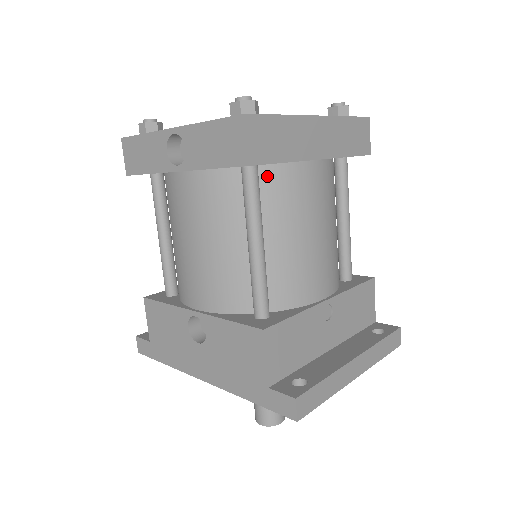
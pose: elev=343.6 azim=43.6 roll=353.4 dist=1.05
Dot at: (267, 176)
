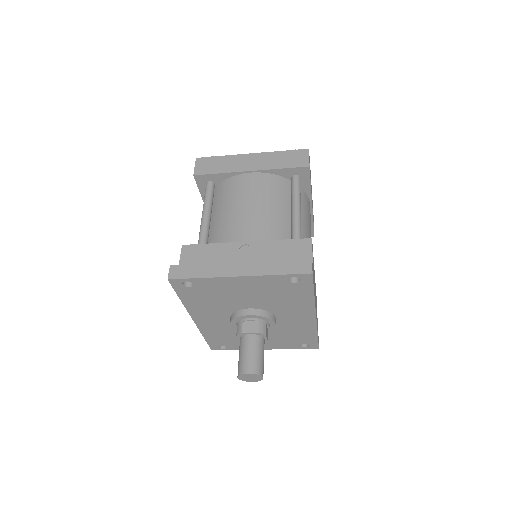
Dot at: (220, 187)
